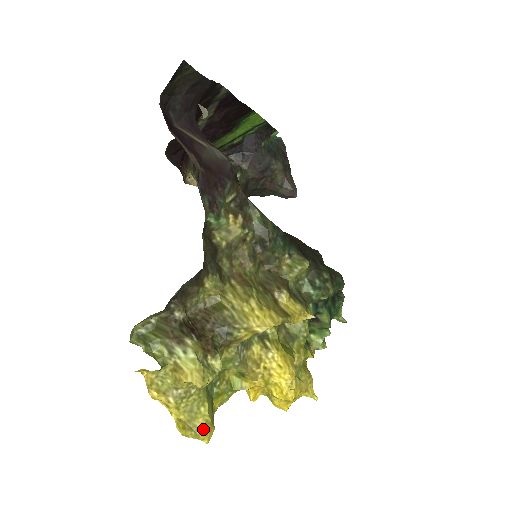
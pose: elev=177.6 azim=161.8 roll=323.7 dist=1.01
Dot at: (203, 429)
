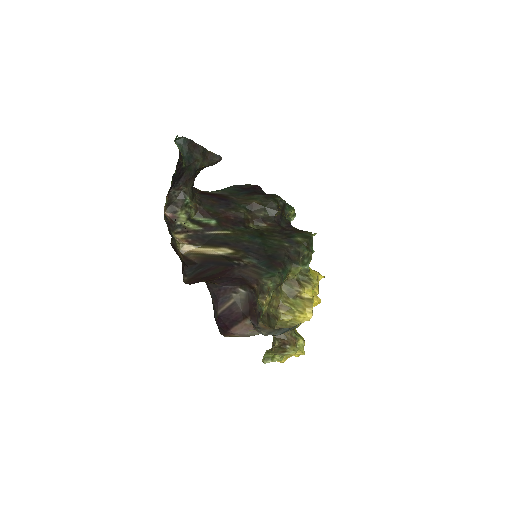
Dot at: occluded
